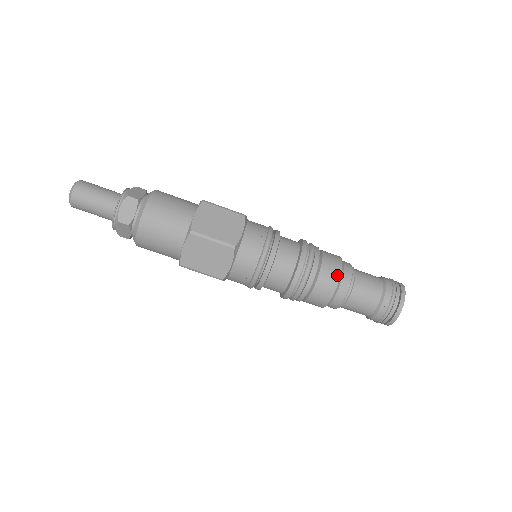
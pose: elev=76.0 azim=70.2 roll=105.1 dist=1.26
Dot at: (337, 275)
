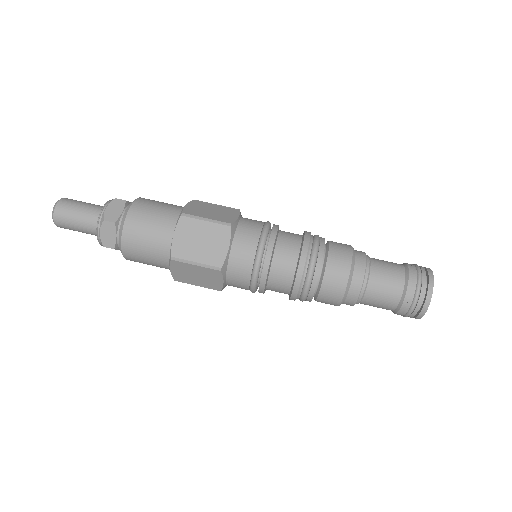
Dot at: (344, 282)
